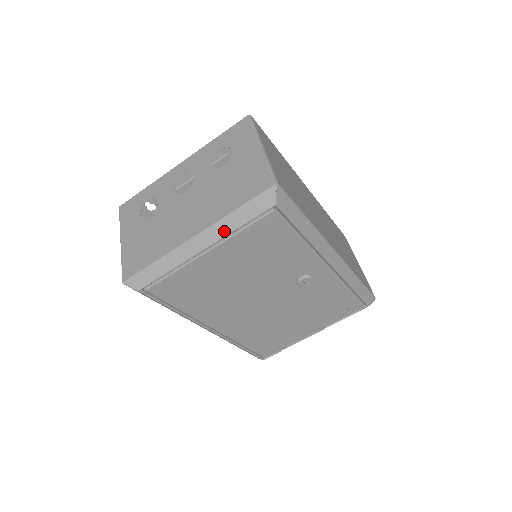
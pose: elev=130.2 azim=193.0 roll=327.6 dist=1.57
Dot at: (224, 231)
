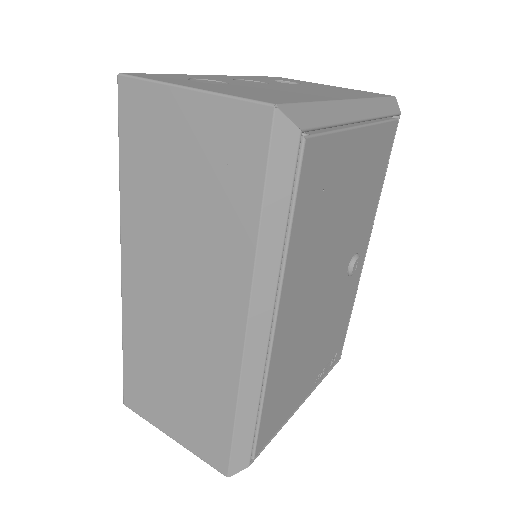
Dot at: (374, 111)
